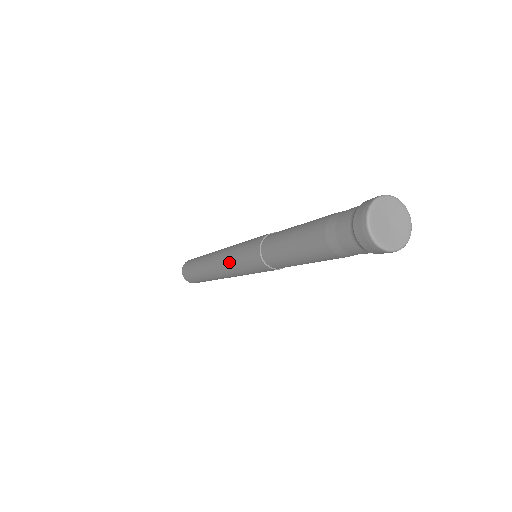
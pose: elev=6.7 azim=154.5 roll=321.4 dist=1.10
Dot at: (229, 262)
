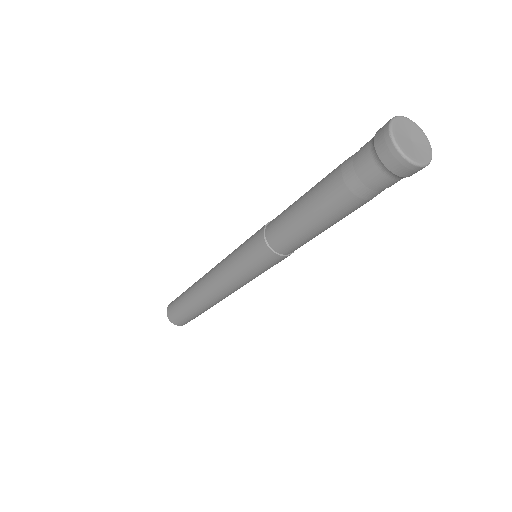
Dot at: (226, 260)
